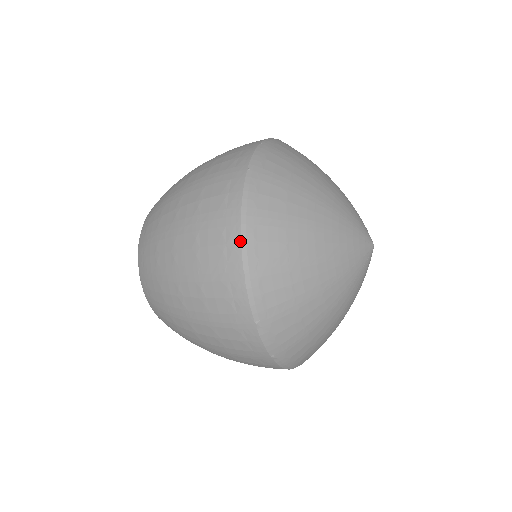
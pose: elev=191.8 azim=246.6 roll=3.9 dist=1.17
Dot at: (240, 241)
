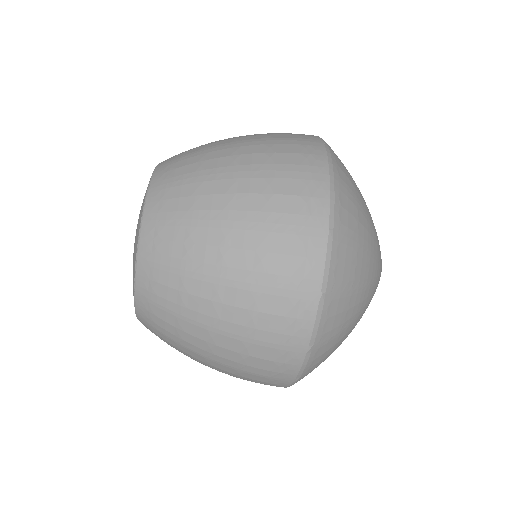
Dot at: (329, 197)
